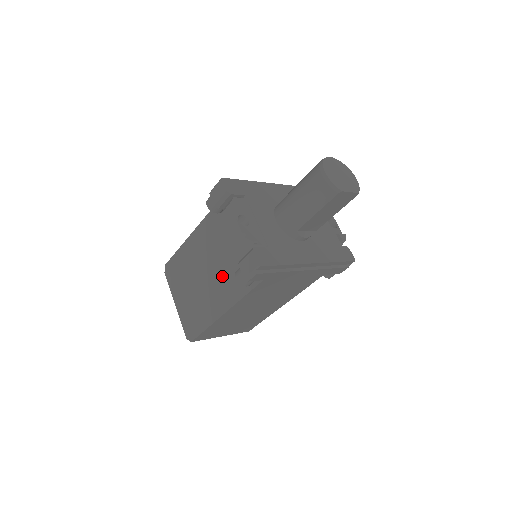
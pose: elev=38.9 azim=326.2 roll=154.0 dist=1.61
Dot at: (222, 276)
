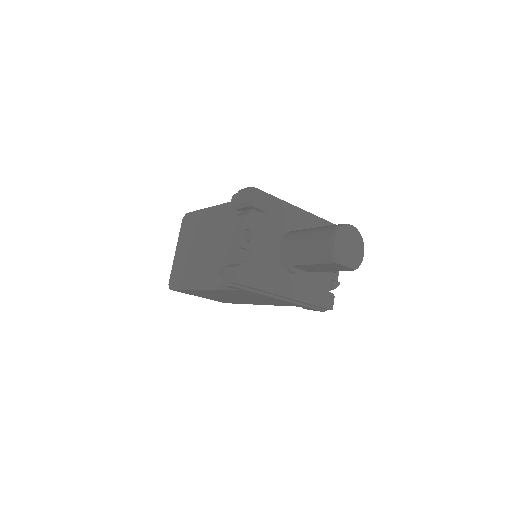
Dot at: (215, 260)
